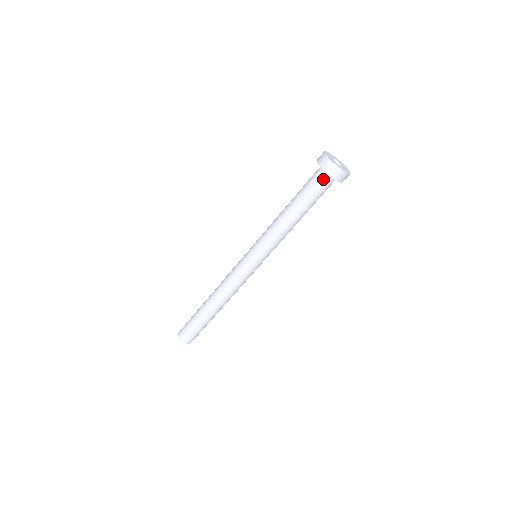
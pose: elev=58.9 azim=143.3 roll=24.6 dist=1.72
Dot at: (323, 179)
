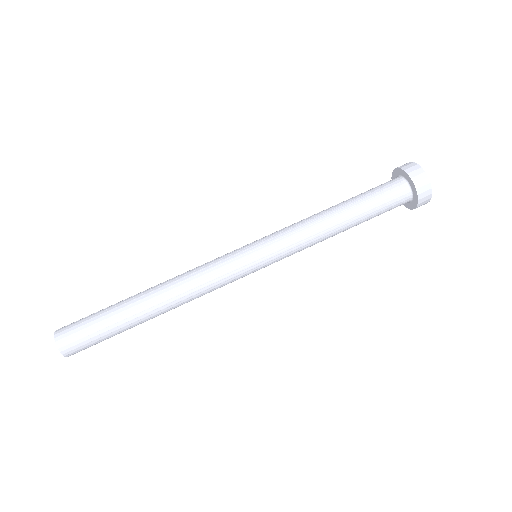
Dot at: (393, 181)
